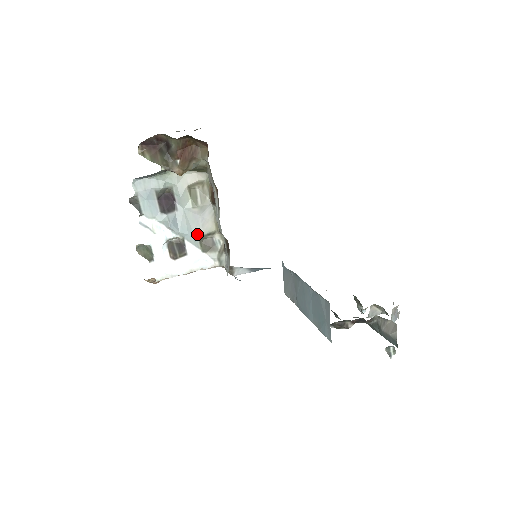
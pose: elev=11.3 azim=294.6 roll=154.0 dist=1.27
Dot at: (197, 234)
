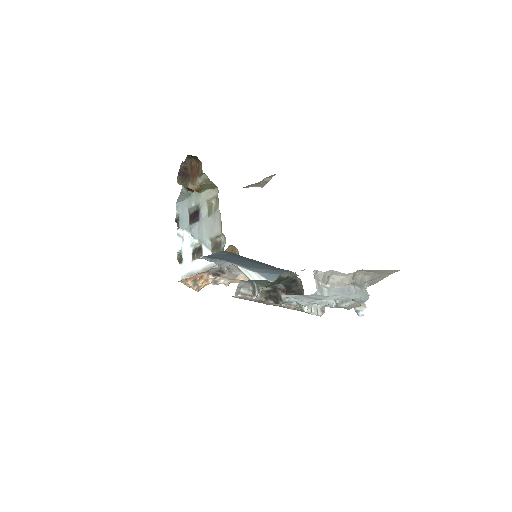
Dot at: (209, 238)
